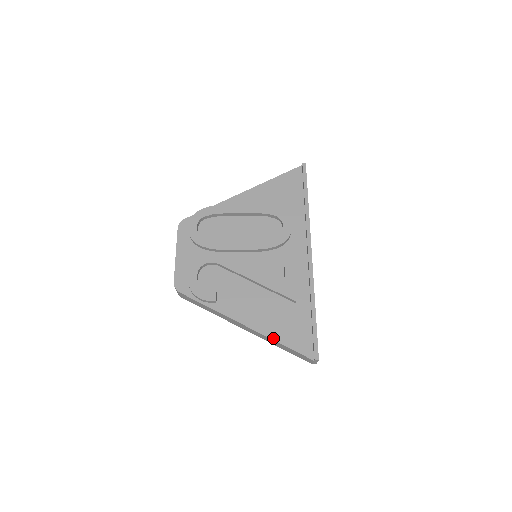
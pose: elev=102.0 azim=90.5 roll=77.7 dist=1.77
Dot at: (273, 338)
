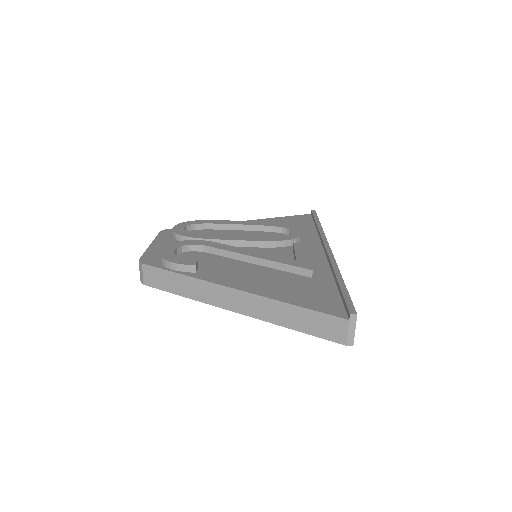
Dot at: (279, 299)
